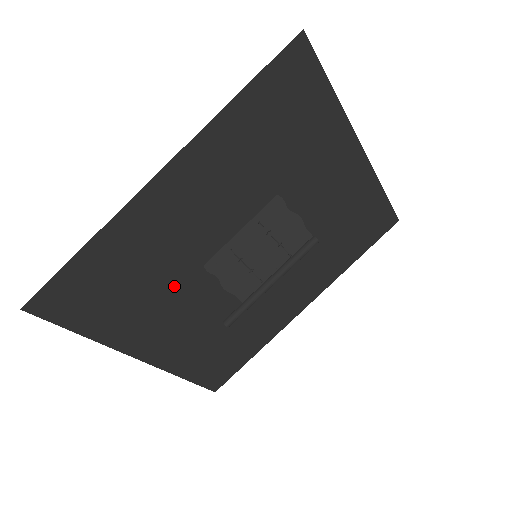
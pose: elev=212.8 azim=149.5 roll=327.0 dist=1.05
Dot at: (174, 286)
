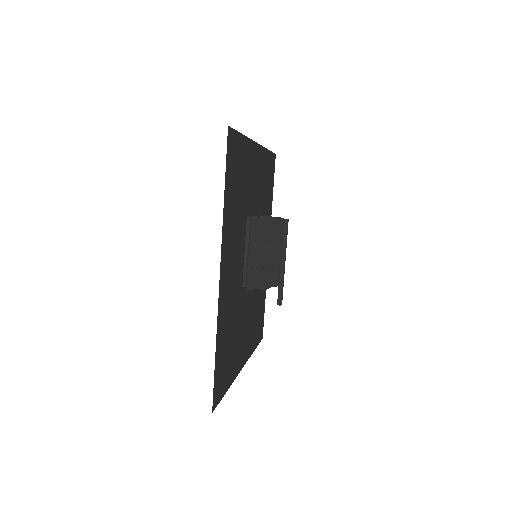
Dot at: (239, 316)
